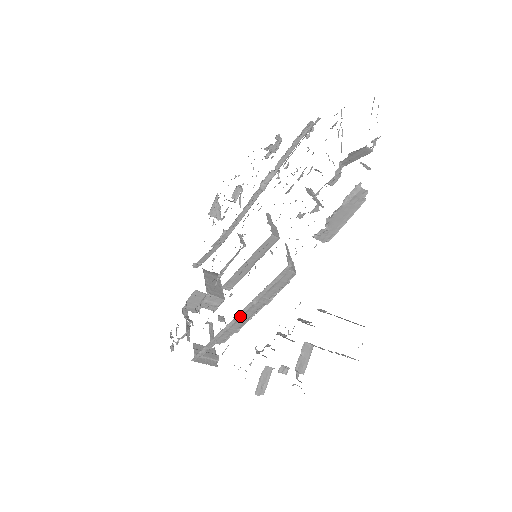
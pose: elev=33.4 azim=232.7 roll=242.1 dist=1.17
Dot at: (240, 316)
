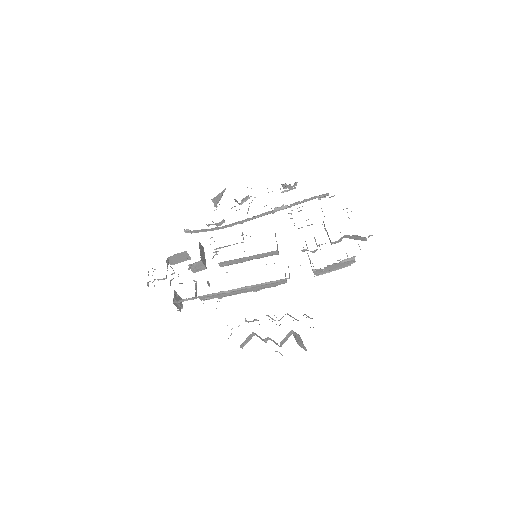
Dot at: (233, 291)
